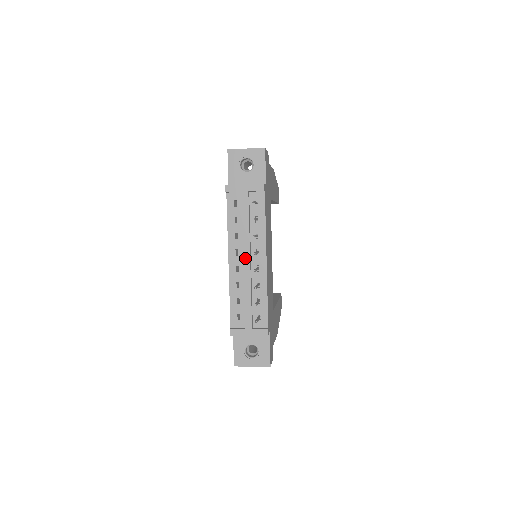
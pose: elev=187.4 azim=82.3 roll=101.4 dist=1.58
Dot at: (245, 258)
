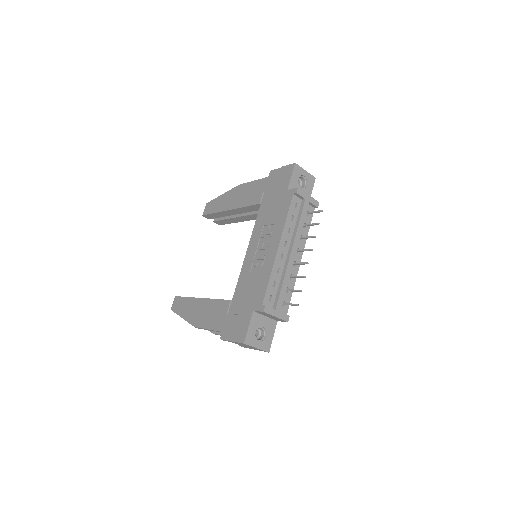
Dot at: (293, 251)
